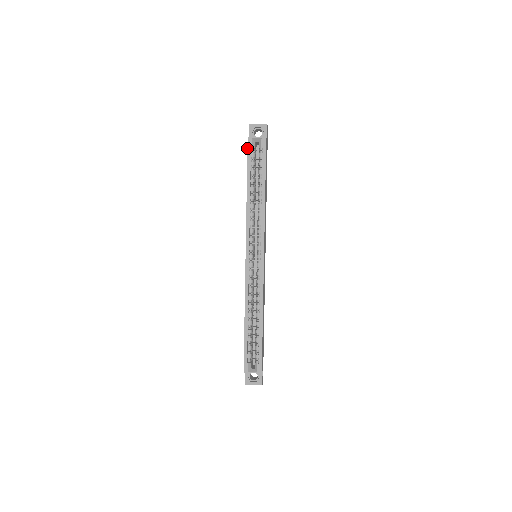
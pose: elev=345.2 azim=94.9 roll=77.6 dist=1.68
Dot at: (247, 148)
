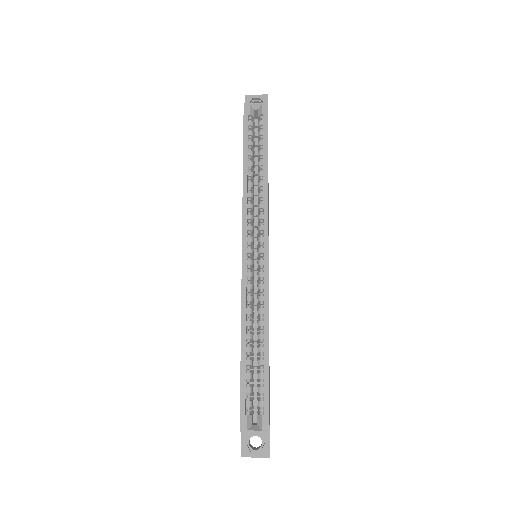
Dot at: (243, 115)
